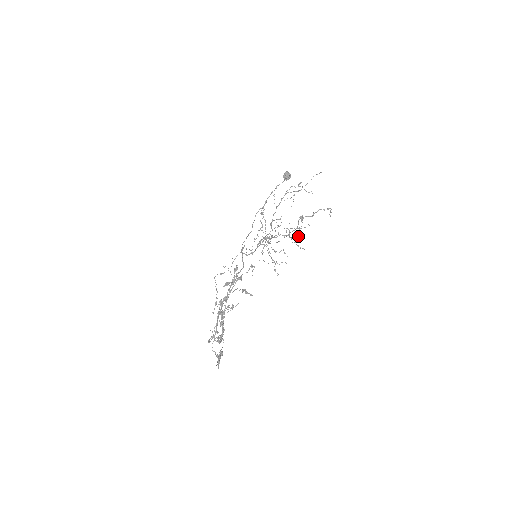
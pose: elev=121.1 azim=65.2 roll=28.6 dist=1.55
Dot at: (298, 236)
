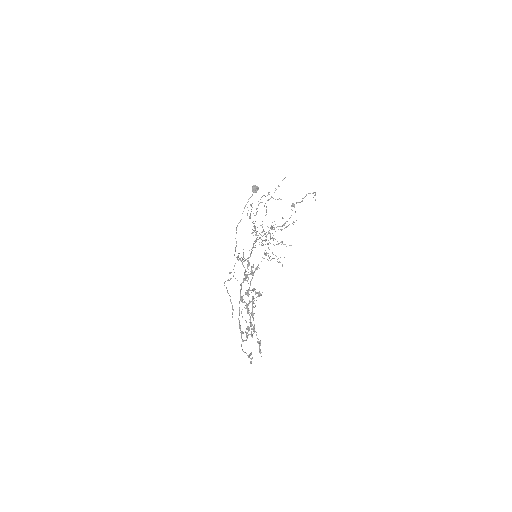
Dot at: (293, 224)
